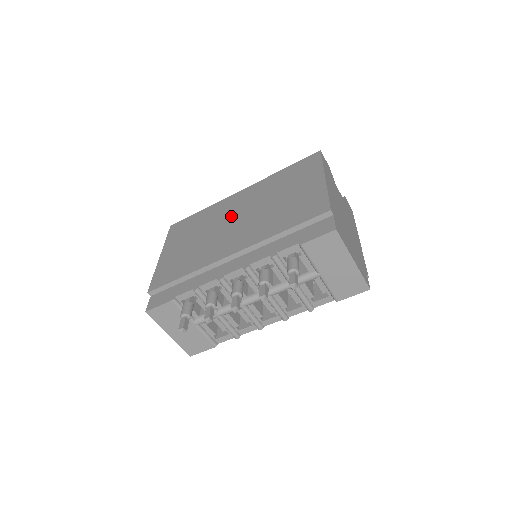
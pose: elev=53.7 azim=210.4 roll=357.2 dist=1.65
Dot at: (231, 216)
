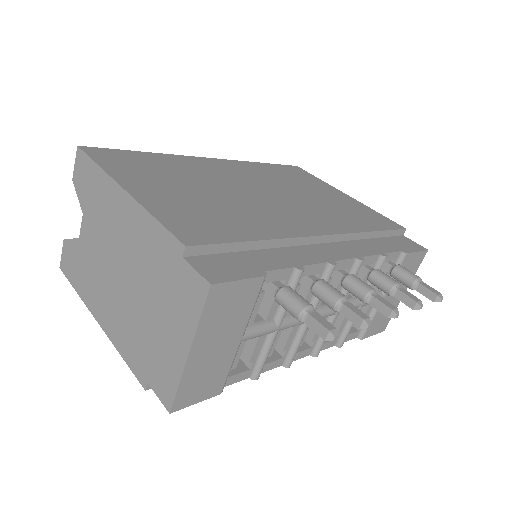
Dot at: (243, 184)
